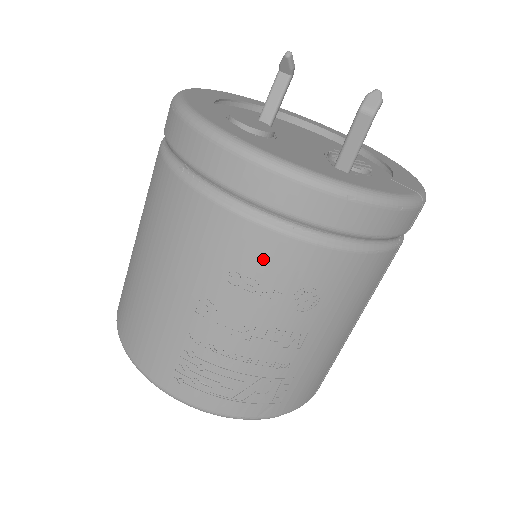
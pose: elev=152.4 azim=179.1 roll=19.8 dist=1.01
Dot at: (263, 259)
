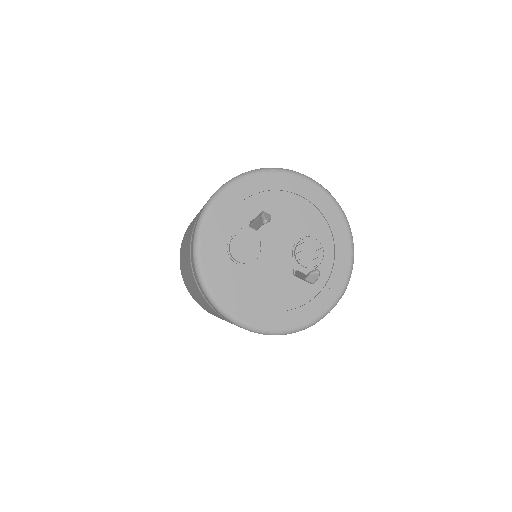
Dot at: occluded
